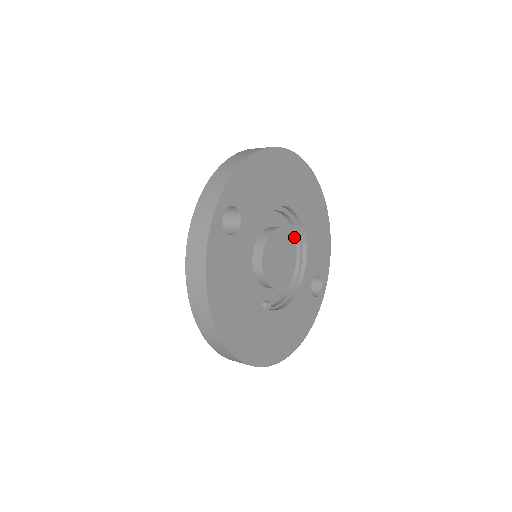
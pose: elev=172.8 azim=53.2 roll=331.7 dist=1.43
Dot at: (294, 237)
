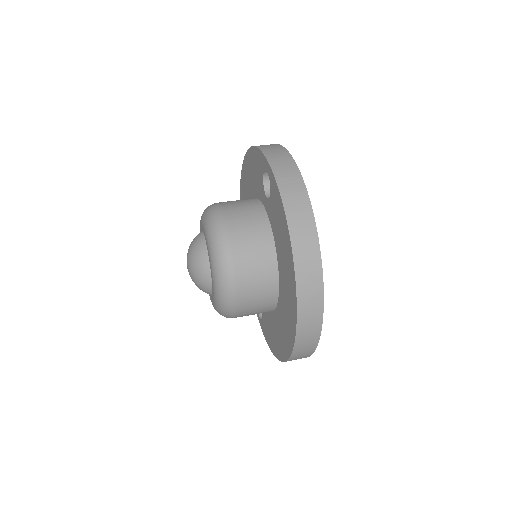
Dot at: occluded
